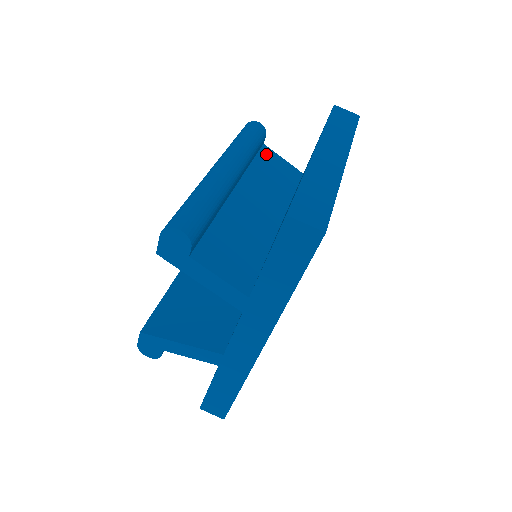
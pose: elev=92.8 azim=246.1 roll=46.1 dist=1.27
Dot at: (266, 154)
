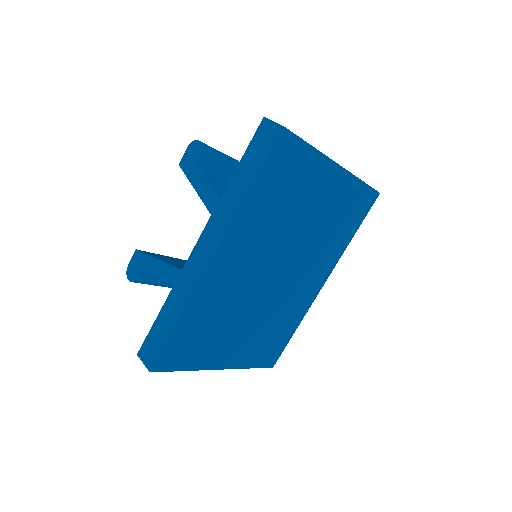
Dot at: occluded
